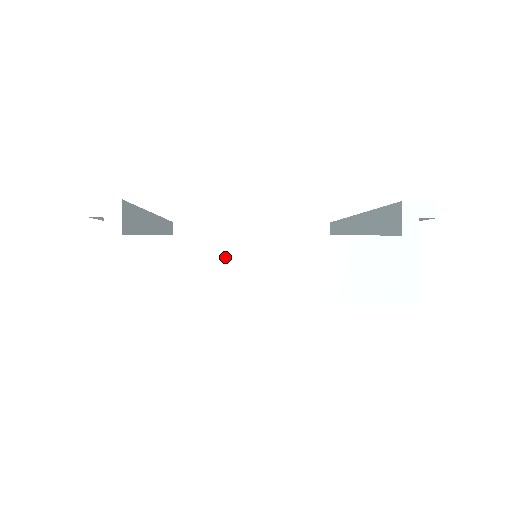
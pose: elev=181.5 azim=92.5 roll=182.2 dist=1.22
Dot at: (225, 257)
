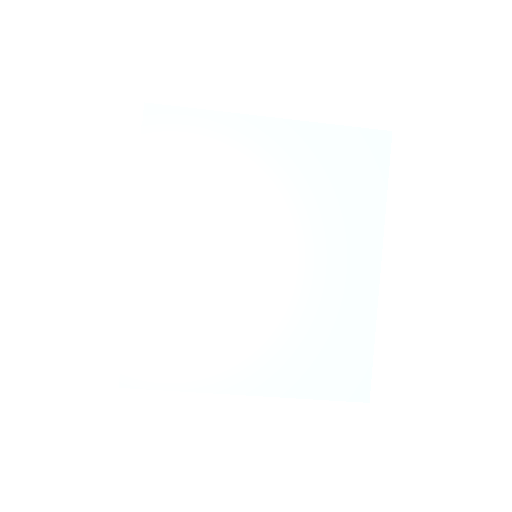
Dot at: occluded
